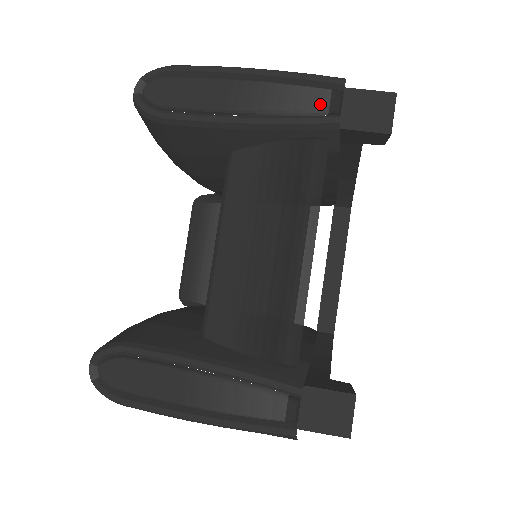
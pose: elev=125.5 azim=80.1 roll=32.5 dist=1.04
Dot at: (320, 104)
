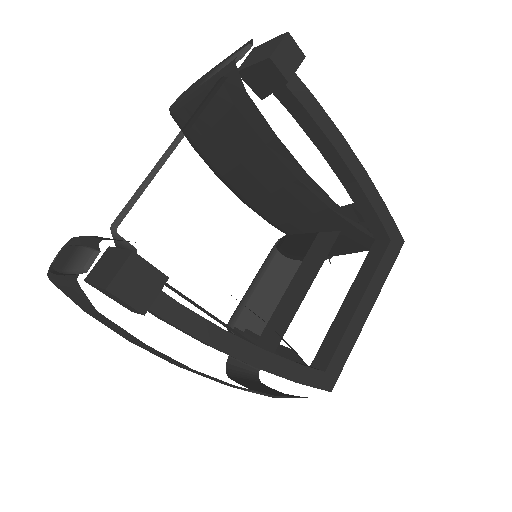
Dot at: (234, 57)
